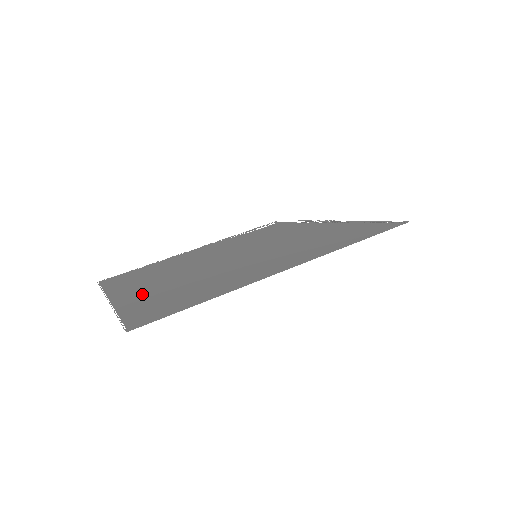
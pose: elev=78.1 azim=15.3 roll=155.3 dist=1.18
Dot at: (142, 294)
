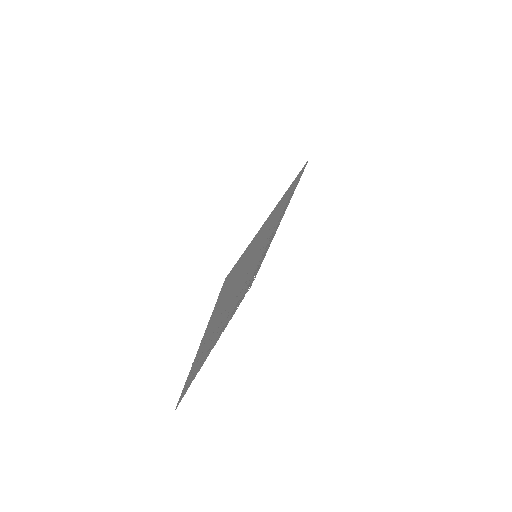
Dot at: (212, 324)
